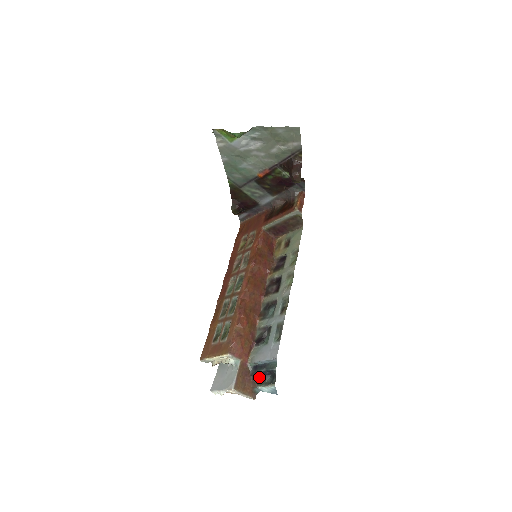
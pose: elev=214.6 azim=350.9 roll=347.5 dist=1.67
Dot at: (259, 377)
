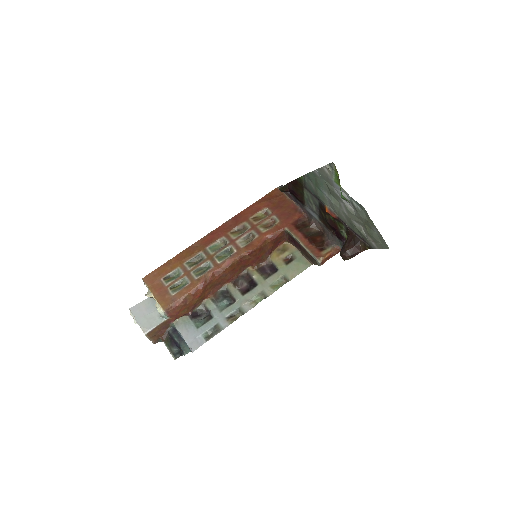
Dot at: (171, 340)
